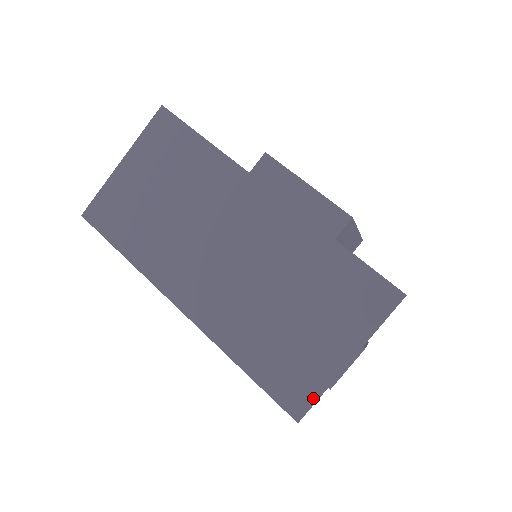
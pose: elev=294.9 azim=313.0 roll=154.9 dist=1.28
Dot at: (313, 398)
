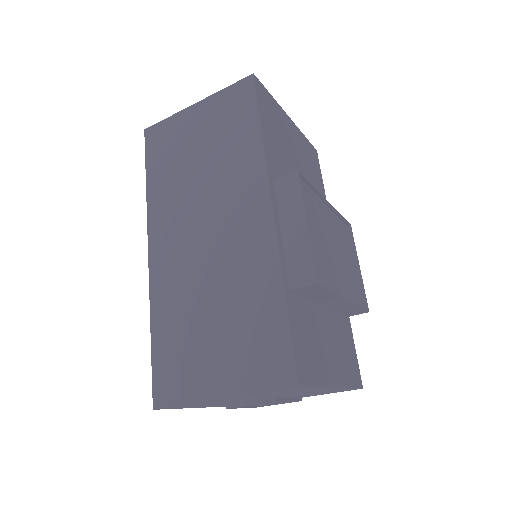
Dot at: (175, 401)
